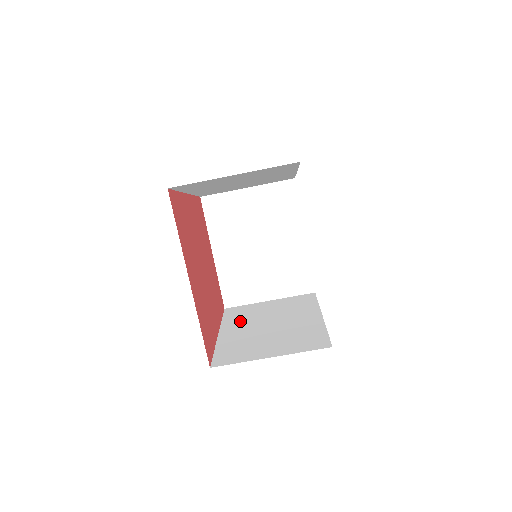
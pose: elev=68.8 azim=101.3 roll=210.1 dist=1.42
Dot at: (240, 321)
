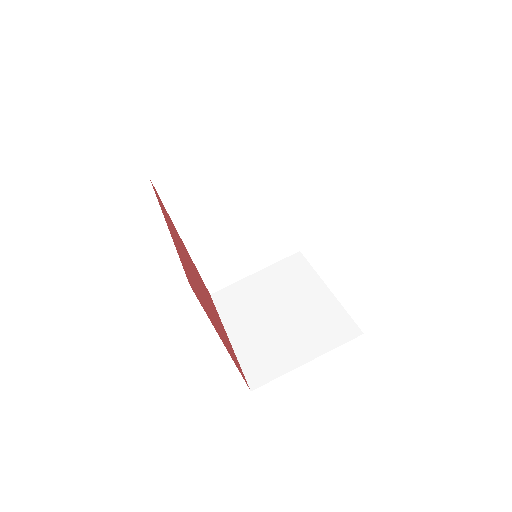
Dot at: occluded
